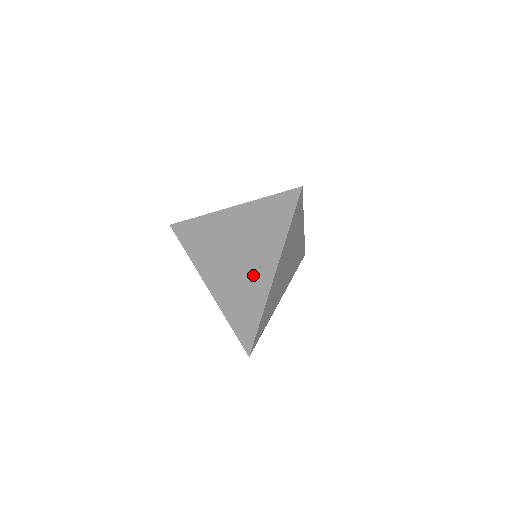
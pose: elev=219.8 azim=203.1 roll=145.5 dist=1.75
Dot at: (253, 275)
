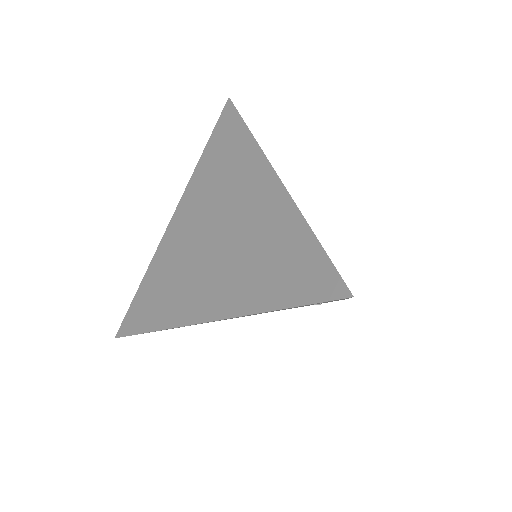
Dot at: occluded
